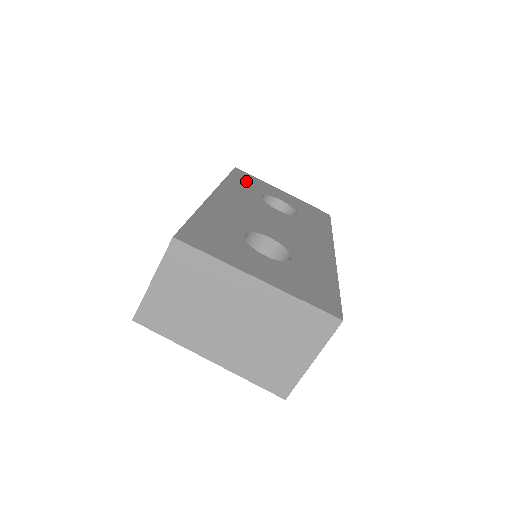
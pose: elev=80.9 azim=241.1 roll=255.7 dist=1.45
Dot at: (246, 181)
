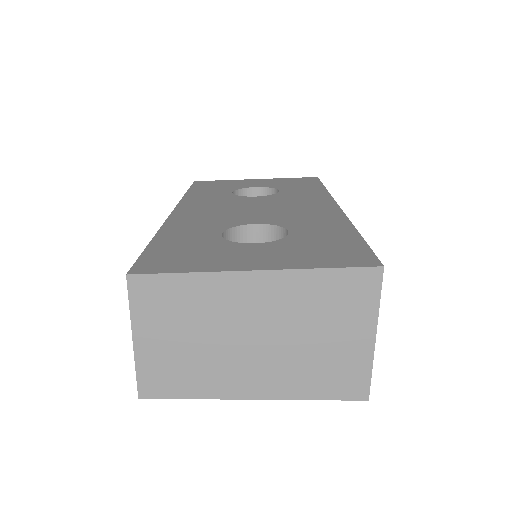
Dot at: (210, 187)
